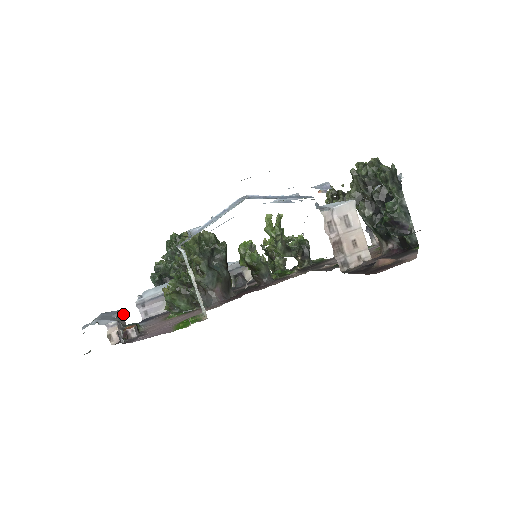
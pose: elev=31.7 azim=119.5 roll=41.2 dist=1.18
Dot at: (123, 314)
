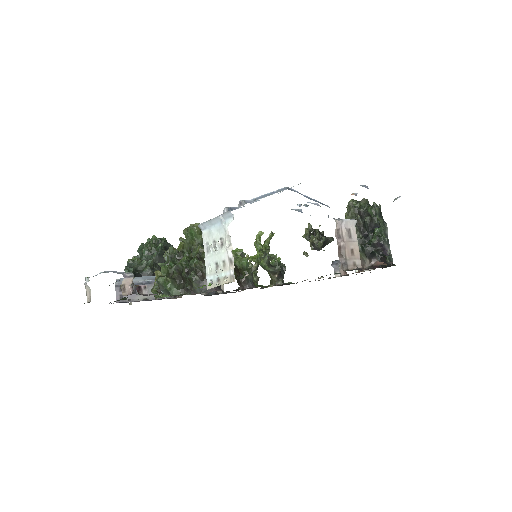
Dot at: occluded
